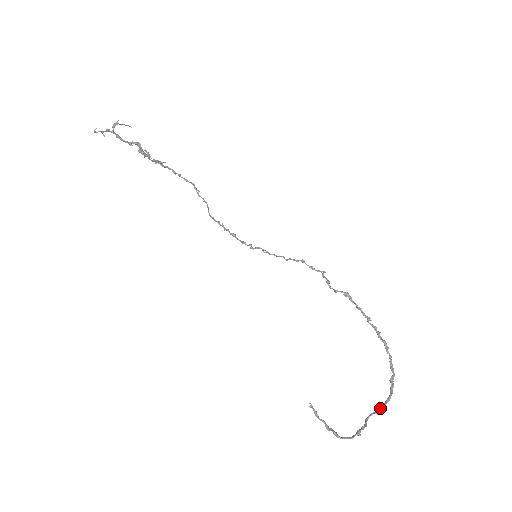
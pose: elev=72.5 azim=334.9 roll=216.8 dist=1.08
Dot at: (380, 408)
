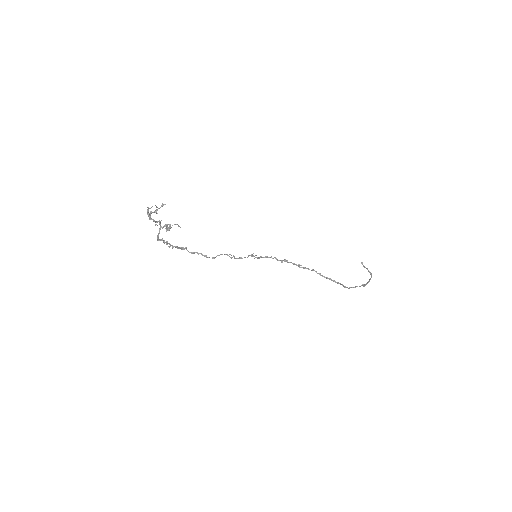
Dot at: occluded
